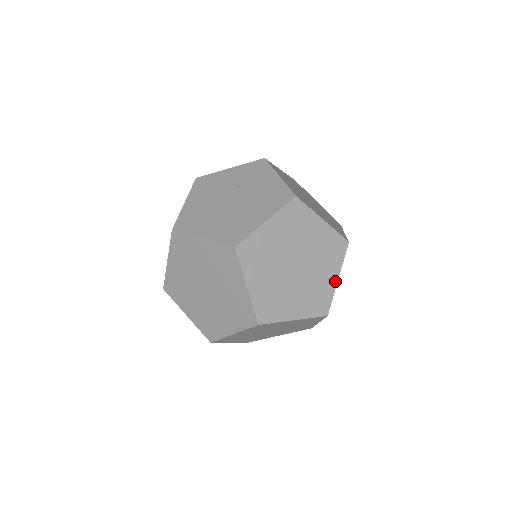
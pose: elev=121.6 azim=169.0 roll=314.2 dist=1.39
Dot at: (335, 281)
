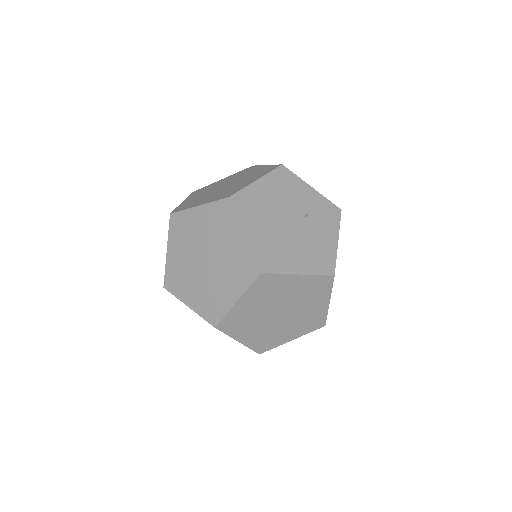
Dot at: (289, 340)
